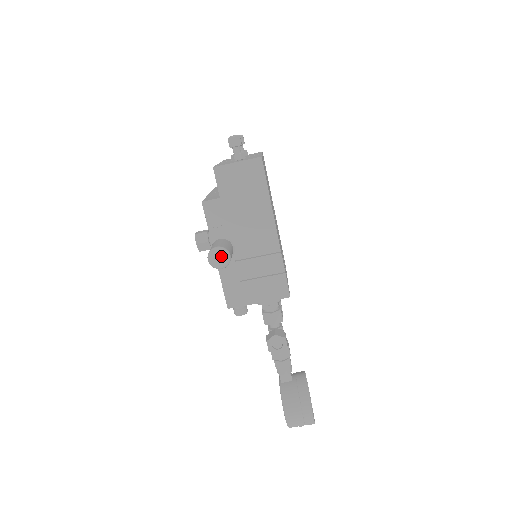
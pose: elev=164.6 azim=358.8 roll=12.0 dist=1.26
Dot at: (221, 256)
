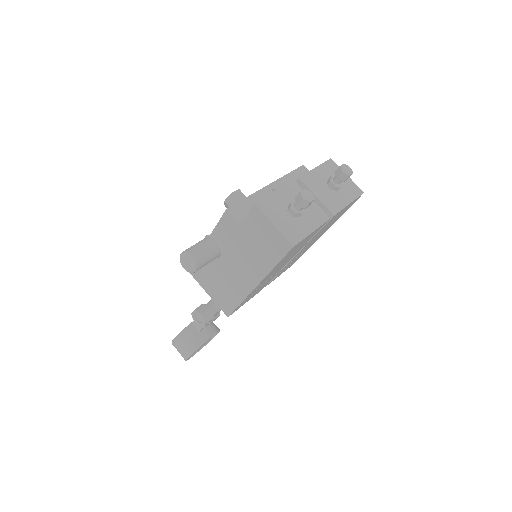
Dot at: (189, 265)
